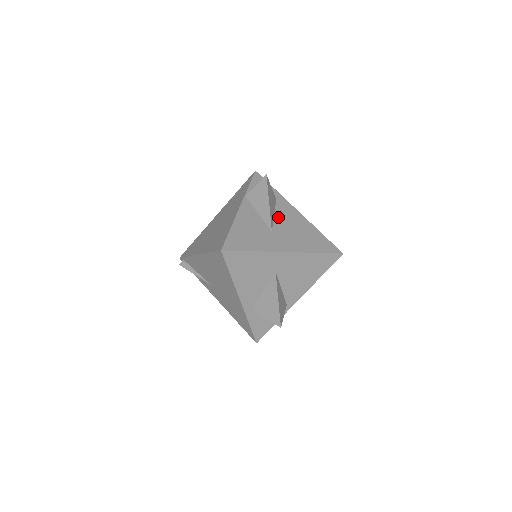
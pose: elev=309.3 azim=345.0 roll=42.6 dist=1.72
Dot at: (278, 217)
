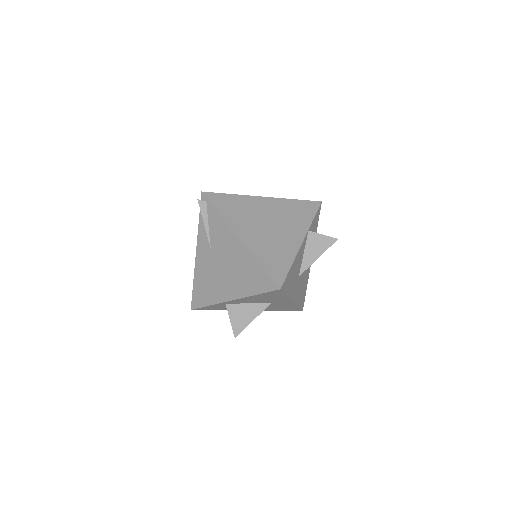
Dot at: occluded
